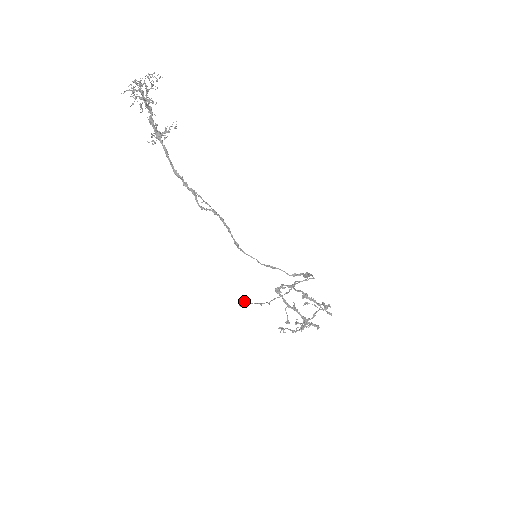
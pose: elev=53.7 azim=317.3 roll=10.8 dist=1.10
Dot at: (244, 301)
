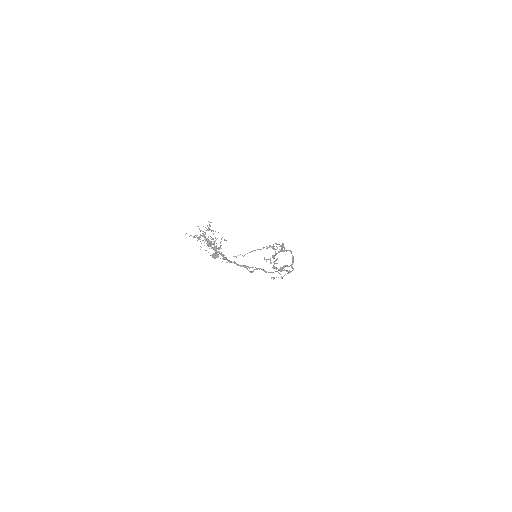
Dot at: occluded
